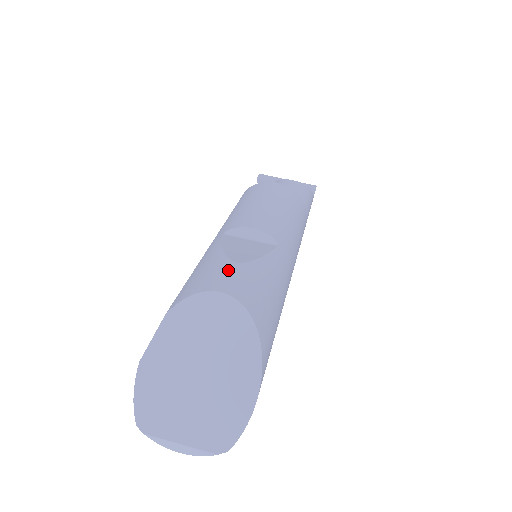
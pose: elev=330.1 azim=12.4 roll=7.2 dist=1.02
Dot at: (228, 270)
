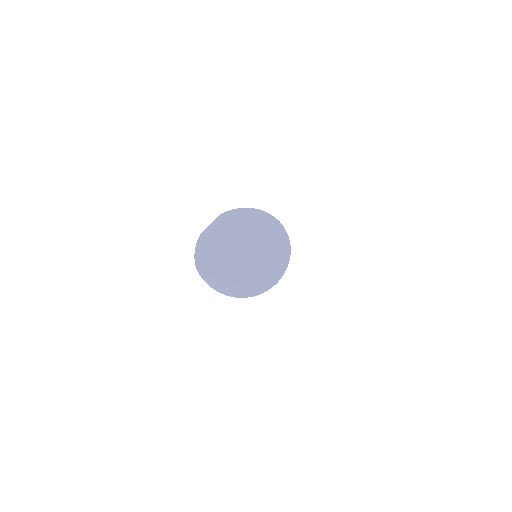
Dot at: occluded
